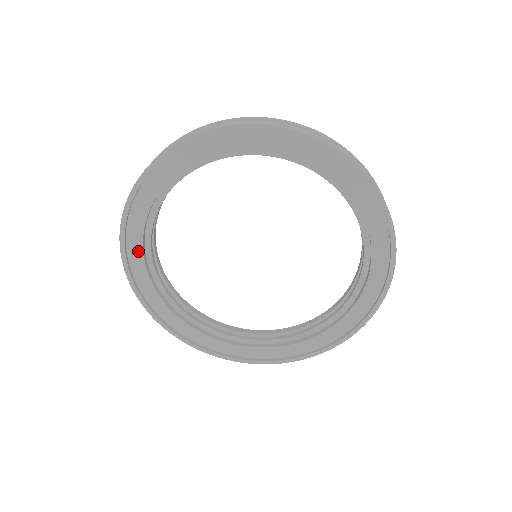
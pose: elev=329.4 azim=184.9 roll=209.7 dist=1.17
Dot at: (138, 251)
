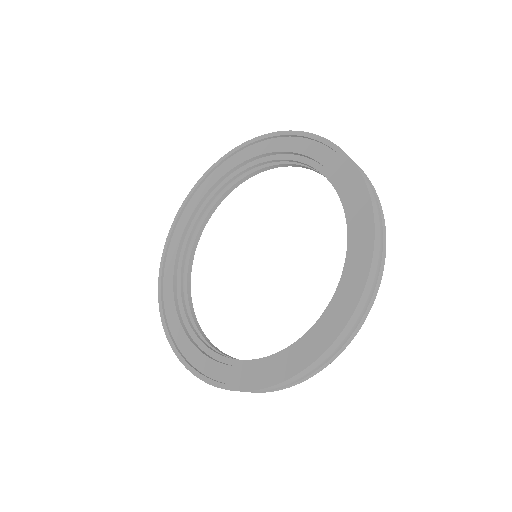
Dot at: (194, 352)
